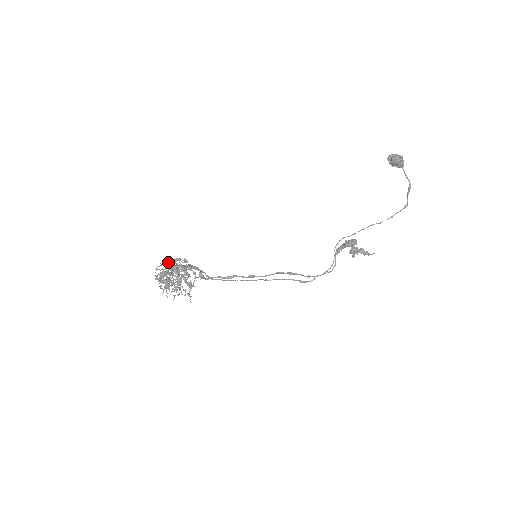
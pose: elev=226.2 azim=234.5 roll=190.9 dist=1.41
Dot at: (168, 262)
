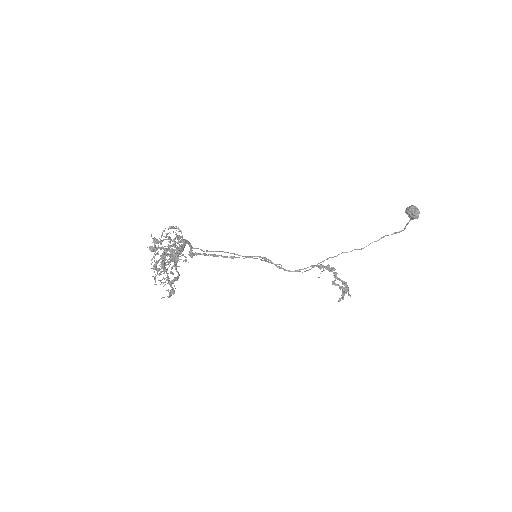
Dot at: (176, 257)
